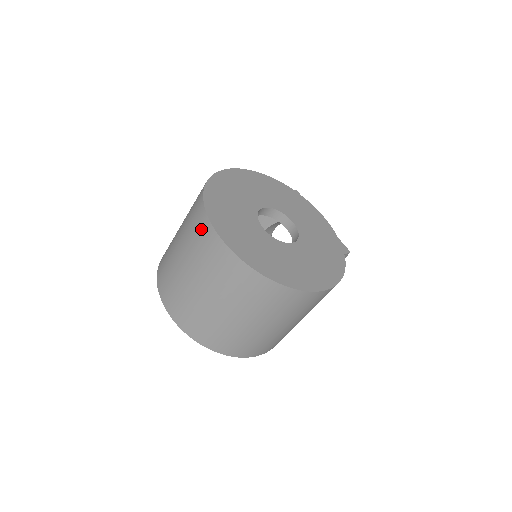
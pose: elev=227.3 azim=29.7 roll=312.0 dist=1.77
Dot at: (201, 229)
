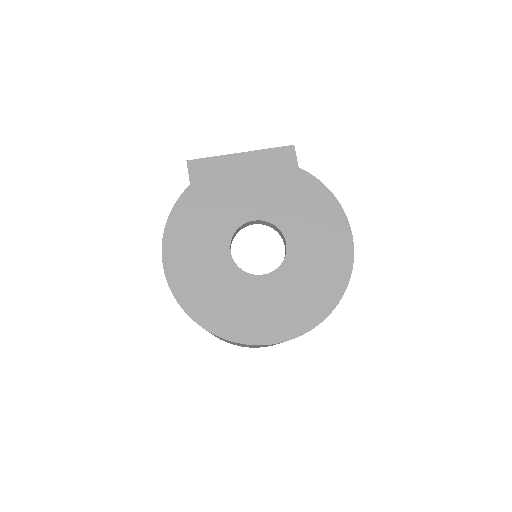
Dot at: occluded
